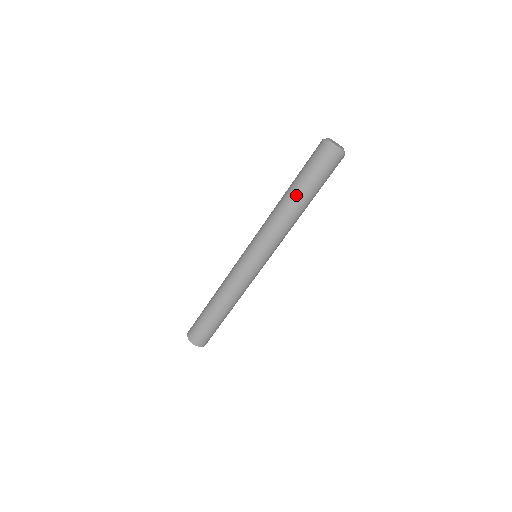
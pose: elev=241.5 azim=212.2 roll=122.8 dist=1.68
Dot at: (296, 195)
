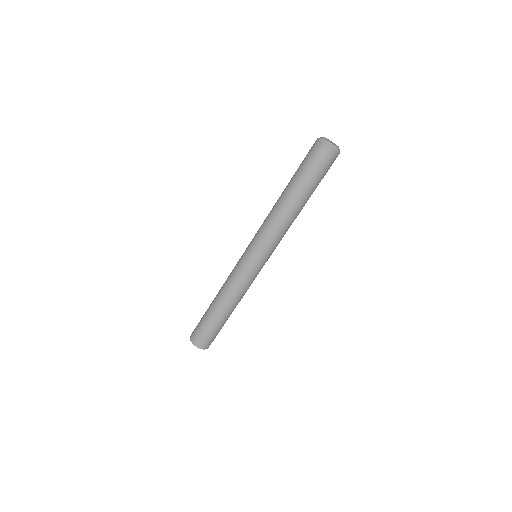
Dot at: (300, 198)
